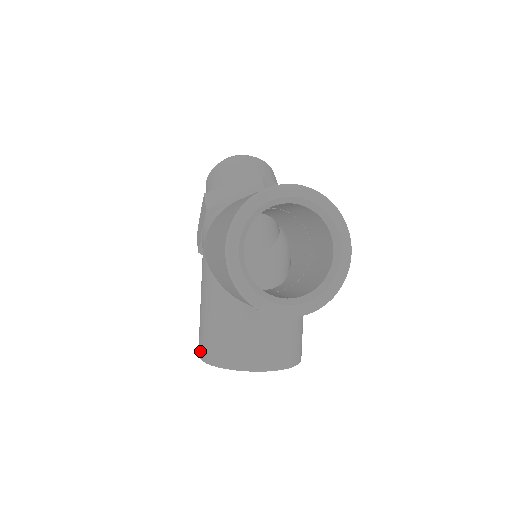
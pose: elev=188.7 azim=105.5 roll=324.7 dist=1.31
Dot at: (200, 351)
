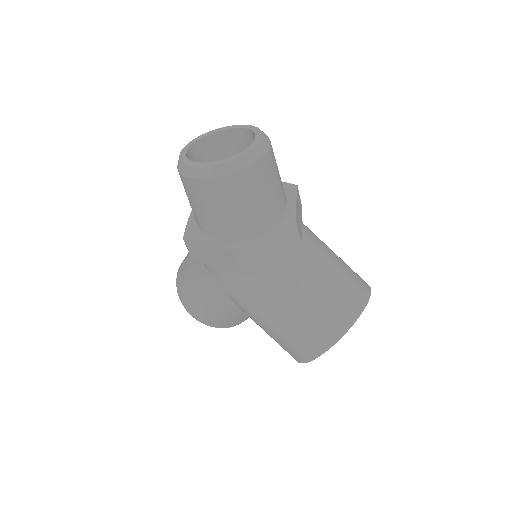
Dot at: (197, 318)
